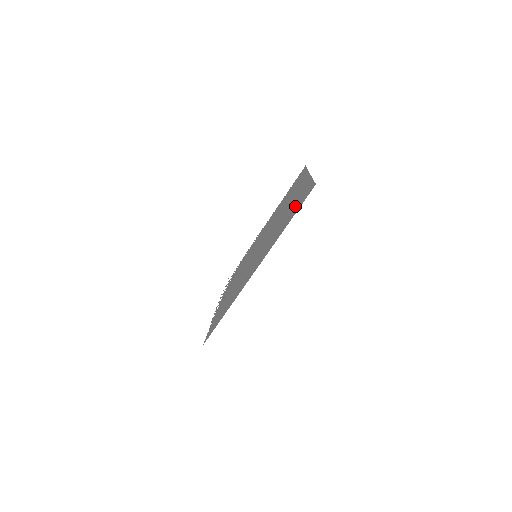
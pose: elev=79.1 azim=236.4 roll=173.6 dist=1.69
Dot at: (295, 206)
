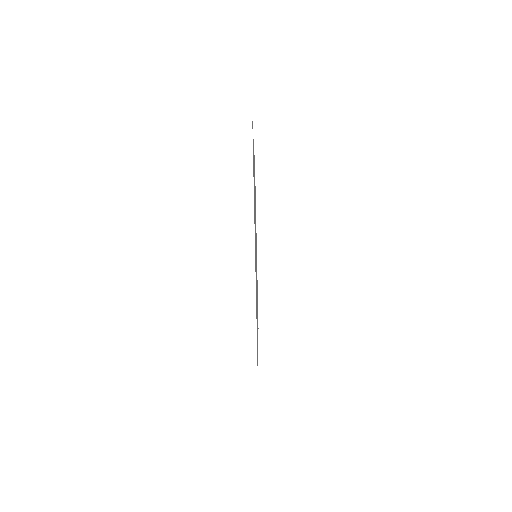
Dot at: occluded
